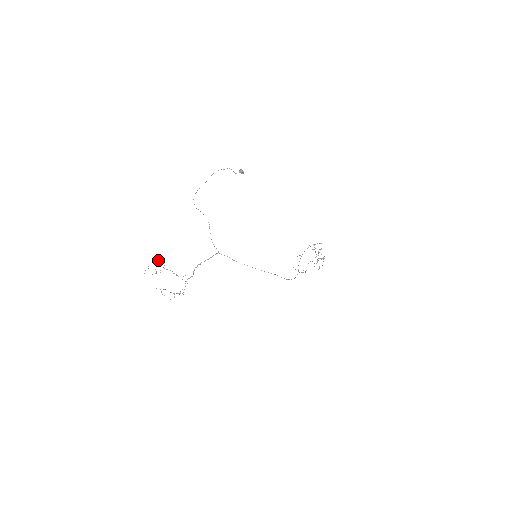
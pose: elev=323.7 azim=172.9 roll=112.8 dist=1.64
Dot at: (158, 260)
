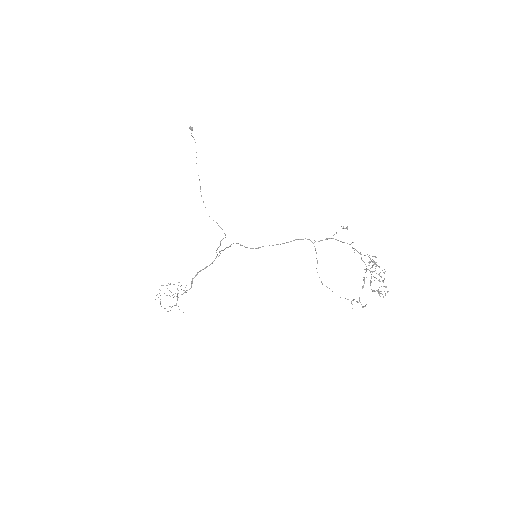
Dot at: occluded
